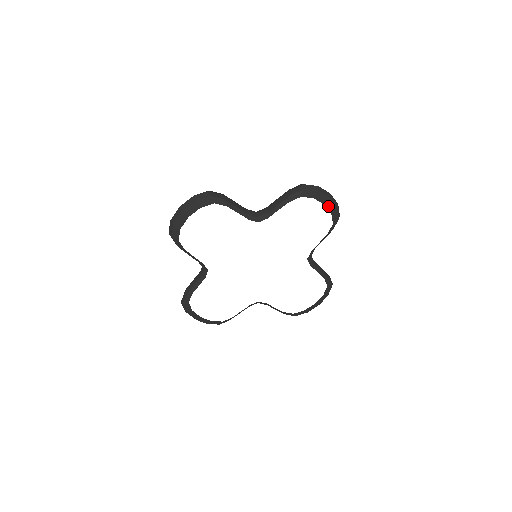
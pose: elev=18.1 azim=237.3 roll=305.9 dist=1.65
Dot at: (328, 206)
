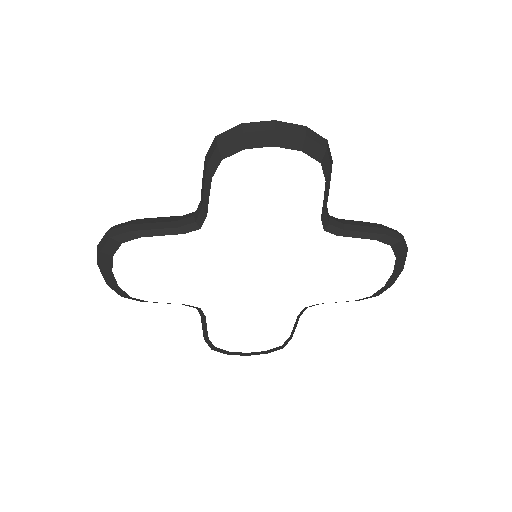
Dot at: (392, 276)
